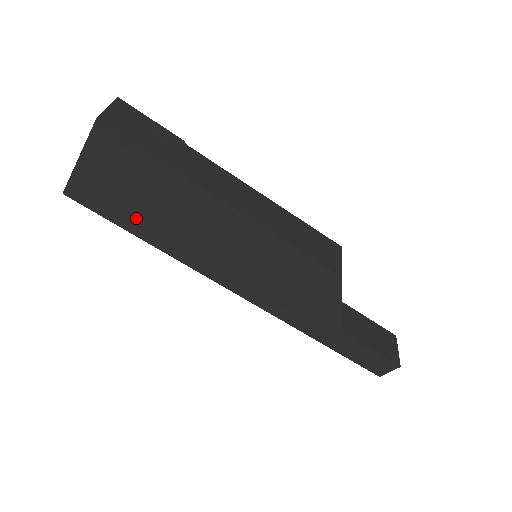
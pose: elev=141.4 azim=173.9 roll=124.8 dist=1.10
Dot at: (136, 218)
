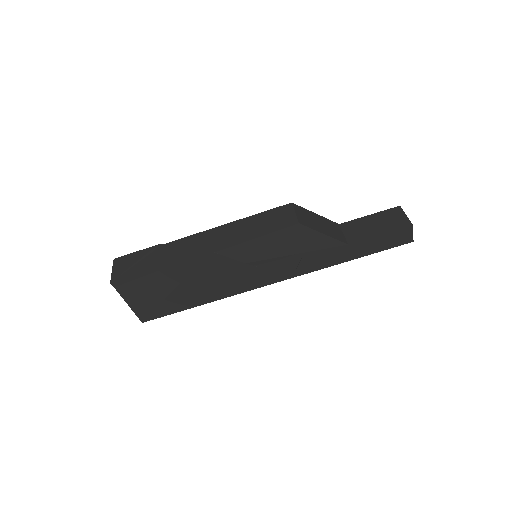
Dot at: (180, 301)
